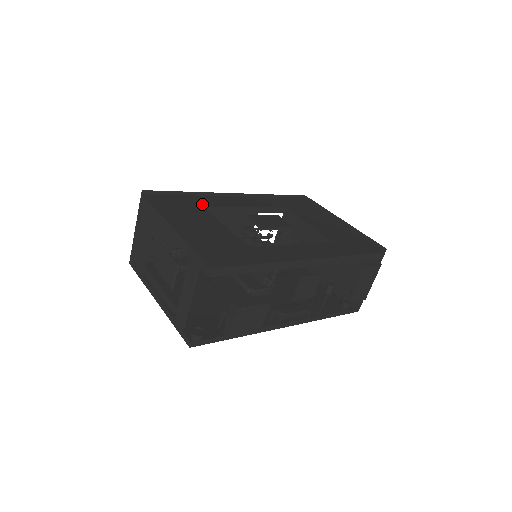
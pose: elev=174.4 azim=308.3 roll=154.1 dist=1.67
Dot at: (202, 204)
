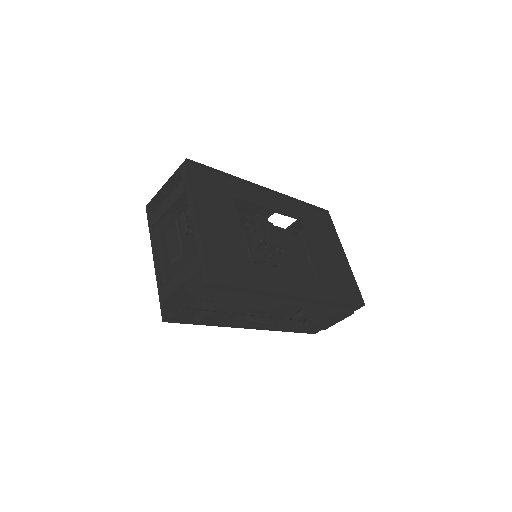
Dot at: (233, 192)
